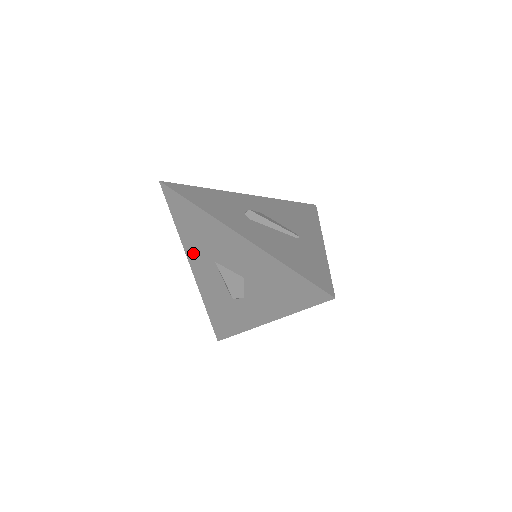
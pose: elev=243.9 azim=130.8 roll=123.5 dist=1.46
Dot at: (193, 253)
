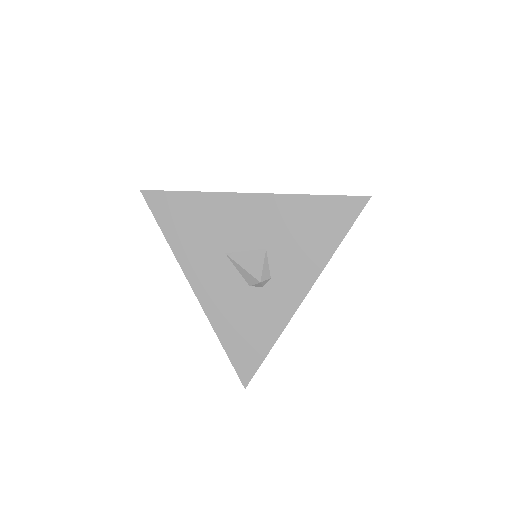
Dot at: (193, 262)
